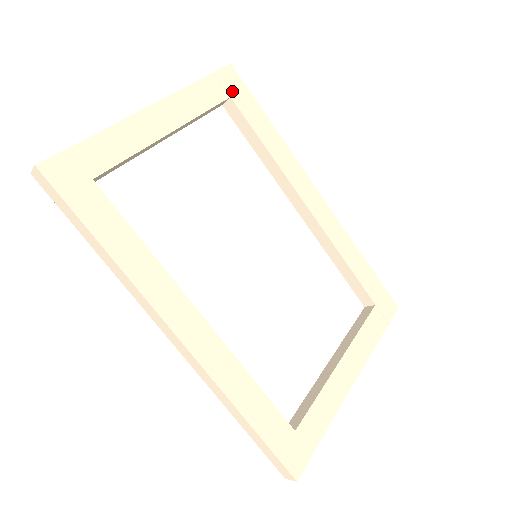
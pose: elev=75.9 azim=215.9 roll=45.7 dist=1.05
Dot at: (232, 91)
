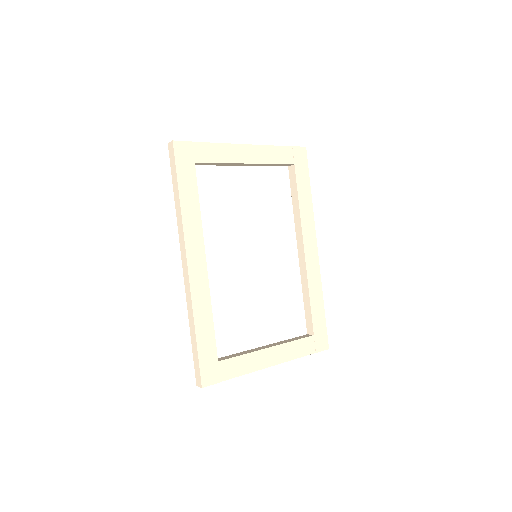
Dot at: (297, 162)
